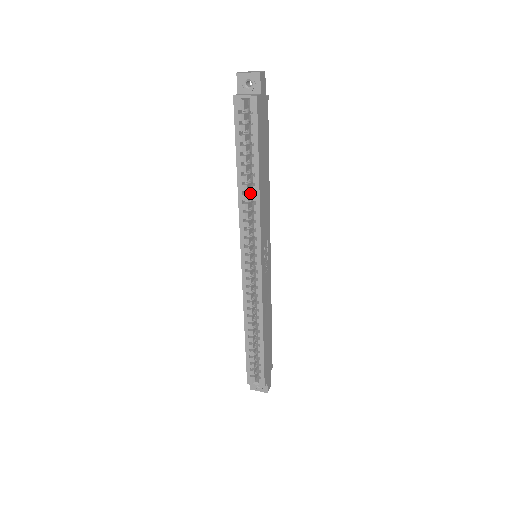
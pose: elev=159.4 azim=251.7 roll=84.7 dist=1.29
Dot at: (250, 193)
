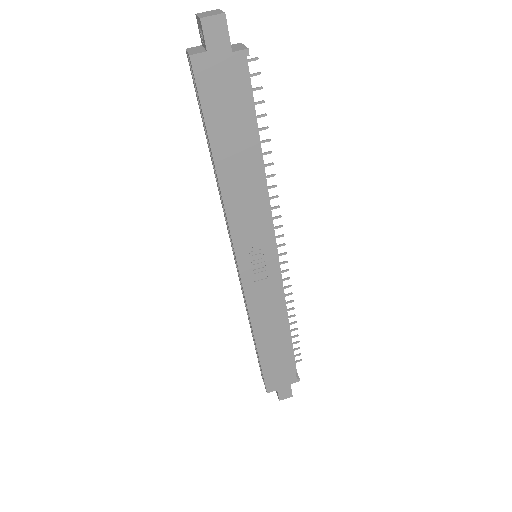
Dot at: occluded
